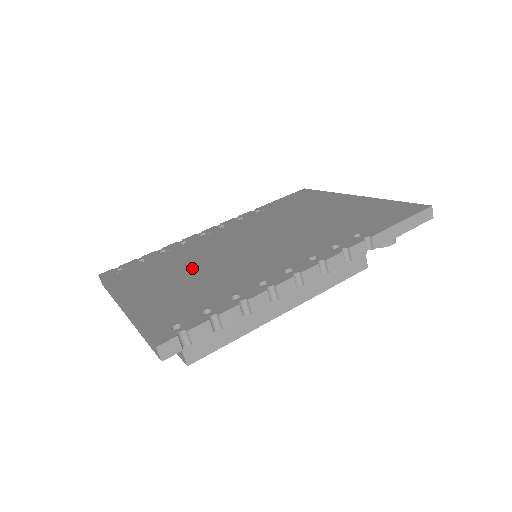
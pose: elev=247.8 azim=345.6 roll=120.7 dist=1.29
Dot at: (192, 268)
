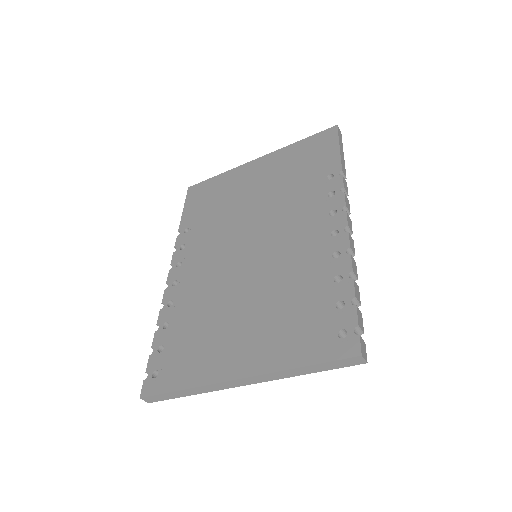
Dot at: (240, 304)
